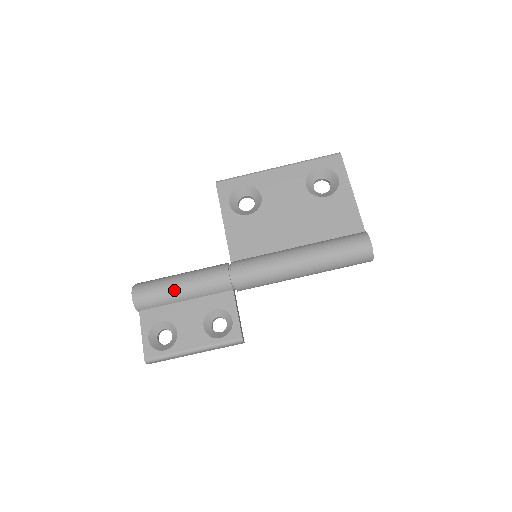
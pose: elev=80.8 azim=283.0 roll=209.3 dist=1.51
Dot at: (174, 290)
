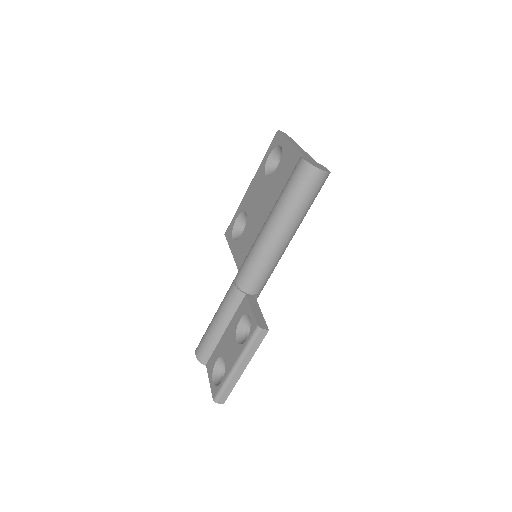
Dot at: (212, 328)
